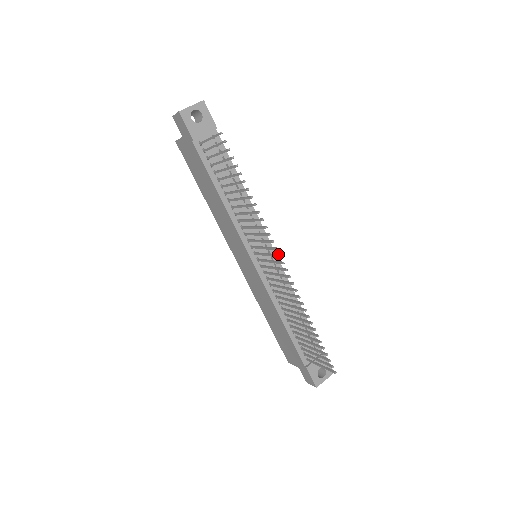
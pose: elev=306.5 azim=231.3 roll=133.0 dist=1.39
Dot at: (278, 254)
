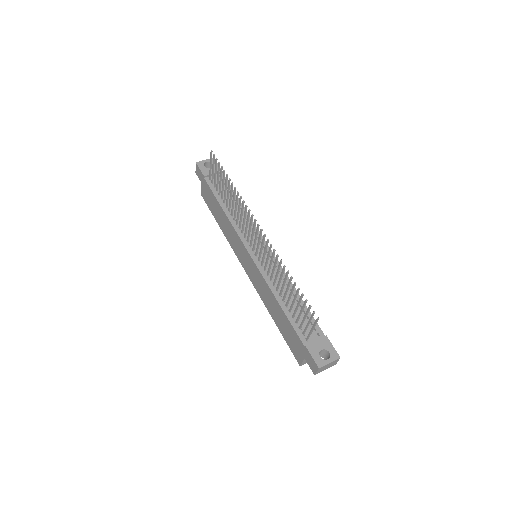
Dot at: (255, 221)
